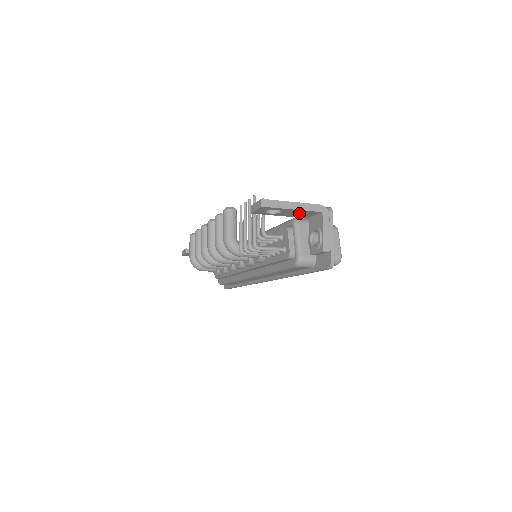
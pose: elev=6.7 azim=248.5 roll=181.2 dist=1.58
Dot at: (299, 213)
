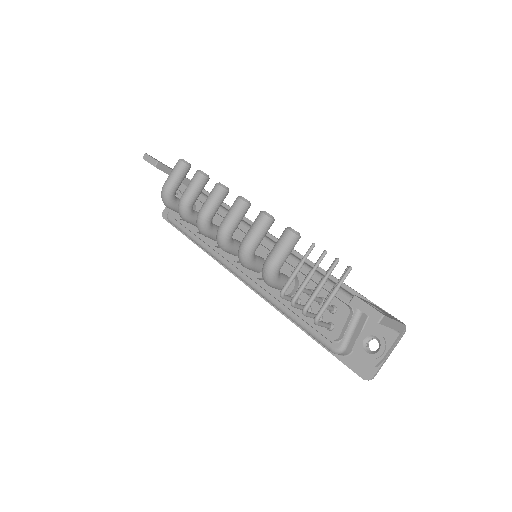
Dot at: occluded
